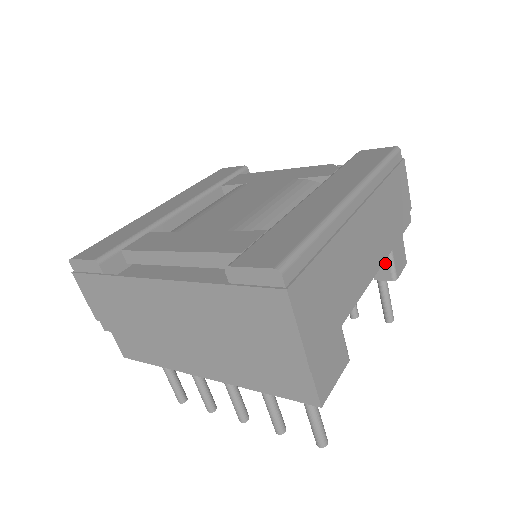
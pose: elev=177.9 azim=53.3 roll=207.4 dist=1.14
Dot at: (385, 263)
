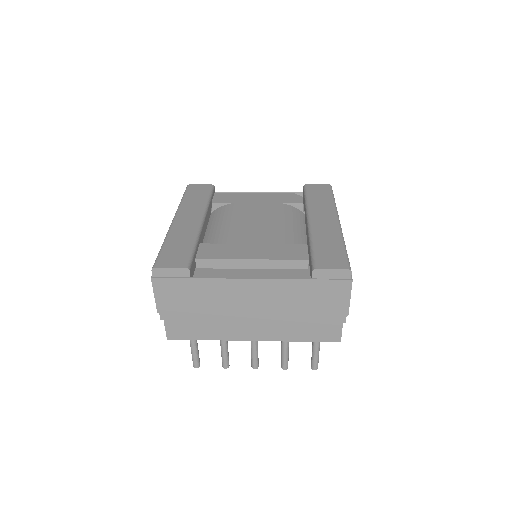
Dot at: occluded
